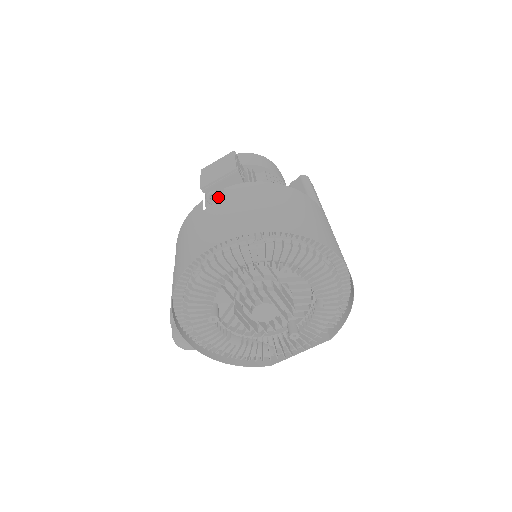
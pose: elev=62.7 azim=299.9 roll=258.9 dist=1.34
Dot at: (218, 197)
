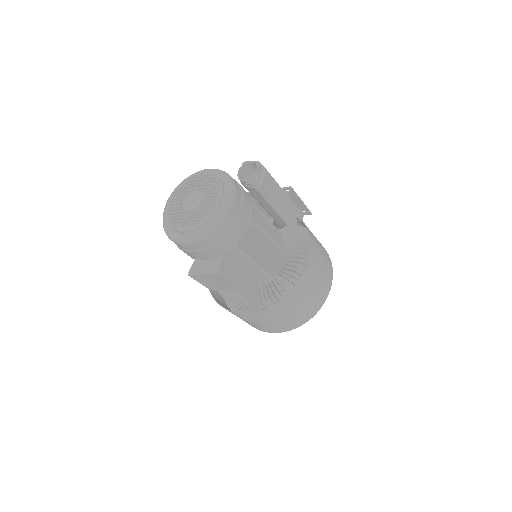
Dot at: occluded
